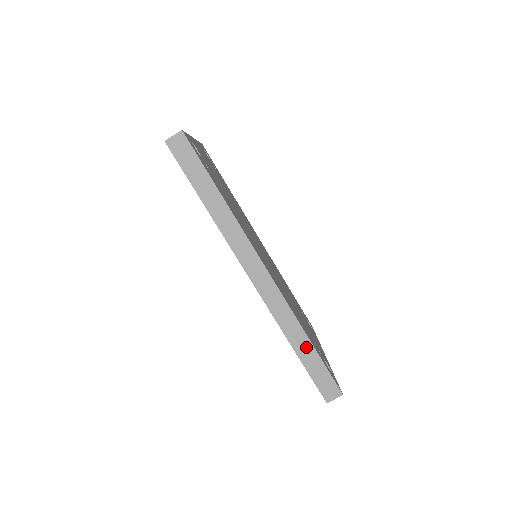
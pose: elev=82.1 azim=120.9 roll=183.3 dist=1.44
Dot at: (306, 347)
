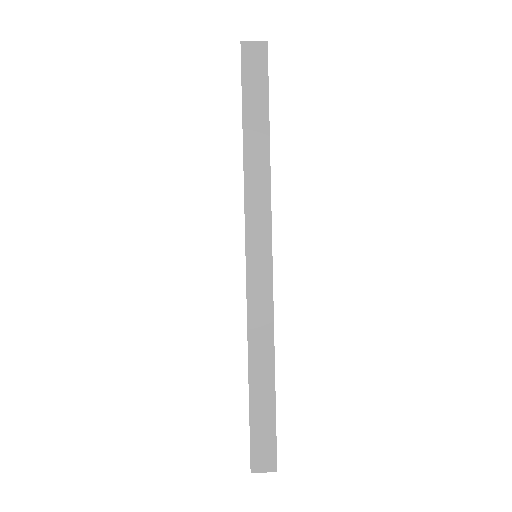
Dot at: (265, 382)
